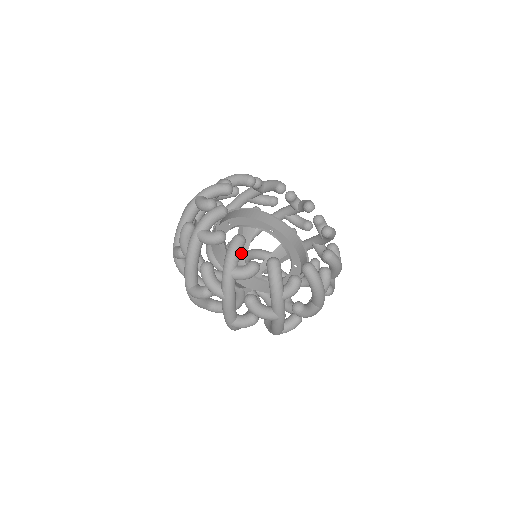
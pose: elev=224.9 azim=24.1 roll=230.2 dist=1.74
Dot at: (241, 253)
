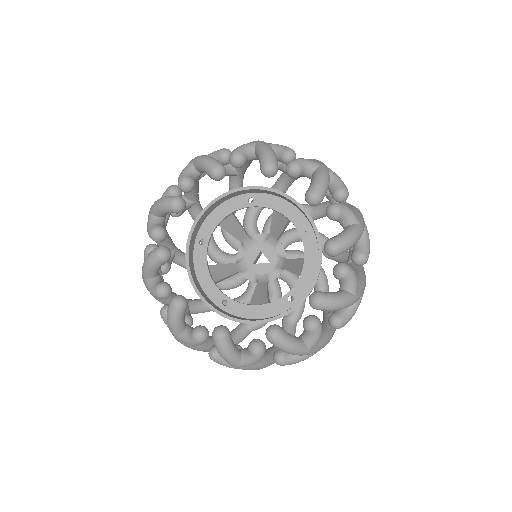
Dot at: (272, 233)
